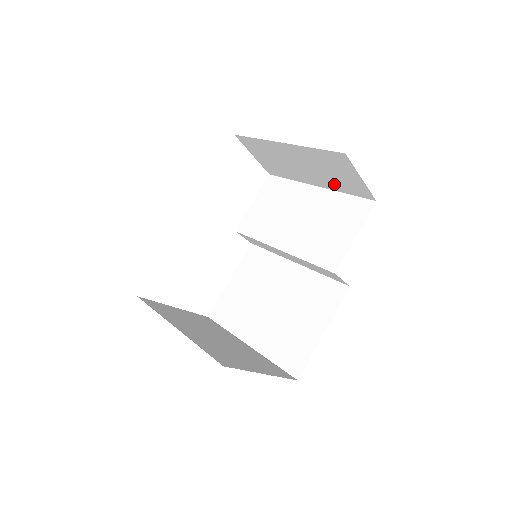
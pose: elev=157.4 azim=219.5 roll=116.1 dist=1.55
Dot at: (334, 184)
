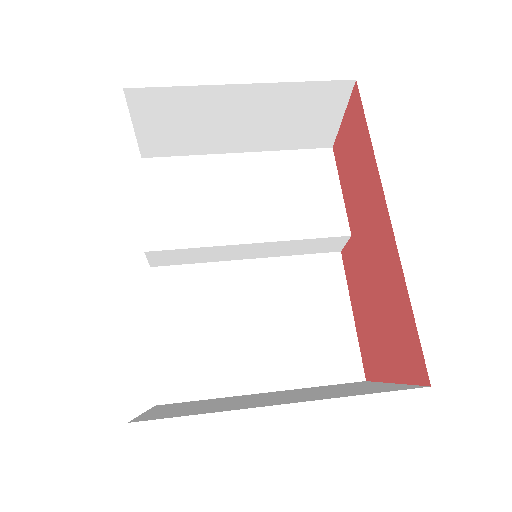
Dot at: (280, 139)
